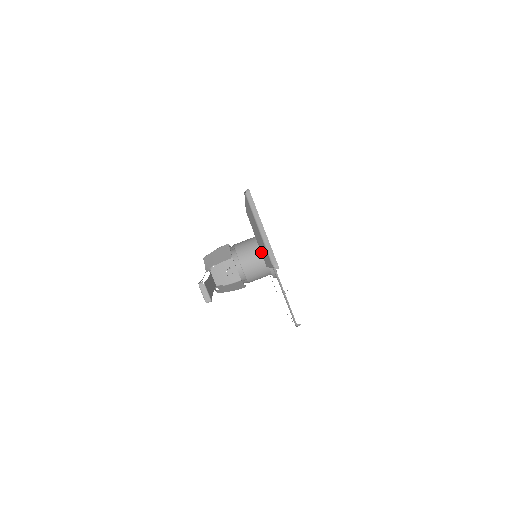
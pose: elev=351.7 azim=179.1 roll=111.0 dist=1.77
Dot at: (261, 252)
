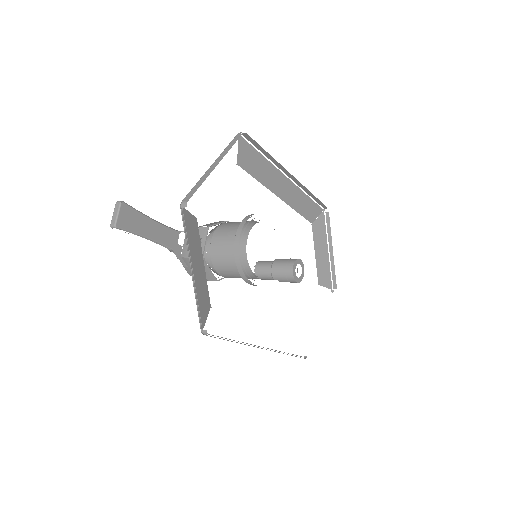
Dot at: occluded
